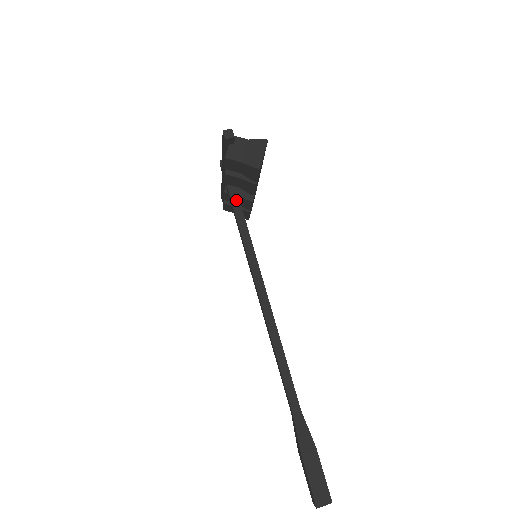
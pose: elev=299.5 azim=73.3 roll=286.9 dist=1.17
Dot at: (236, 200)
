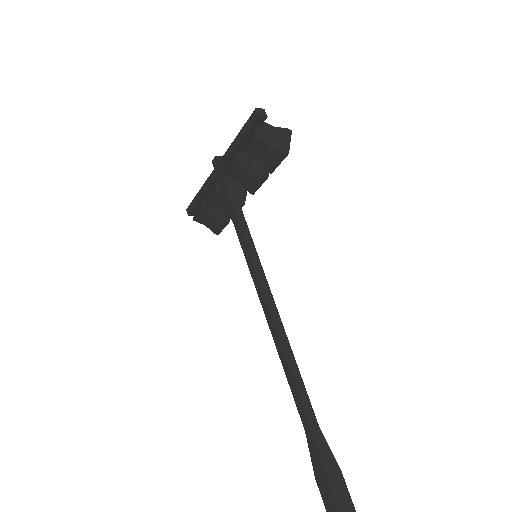
Dot at: (234, 196)
